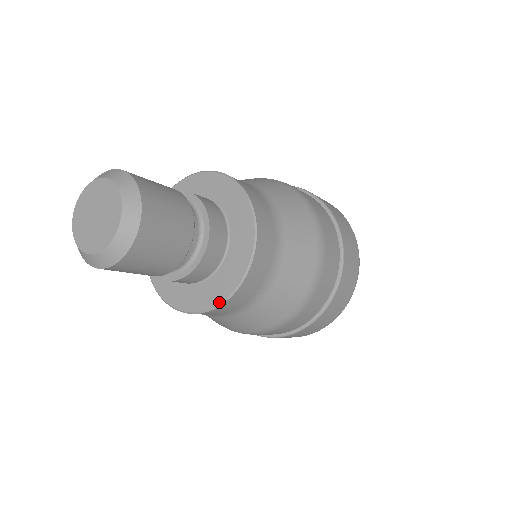
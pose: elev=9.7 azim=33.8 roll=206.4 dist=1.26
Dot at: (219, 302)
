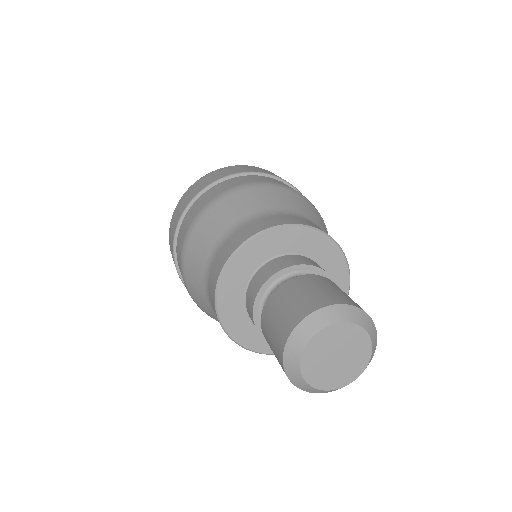
Dot at: occluded
